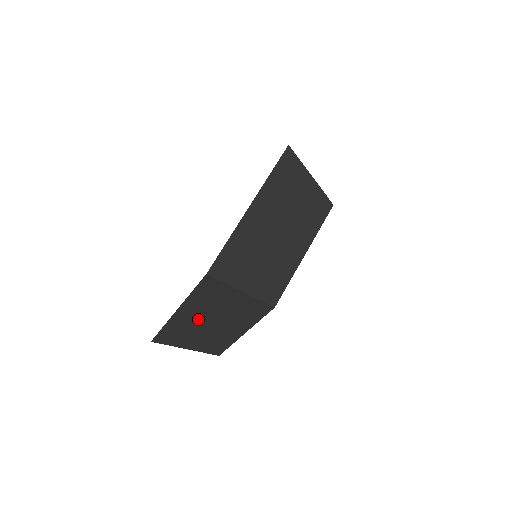
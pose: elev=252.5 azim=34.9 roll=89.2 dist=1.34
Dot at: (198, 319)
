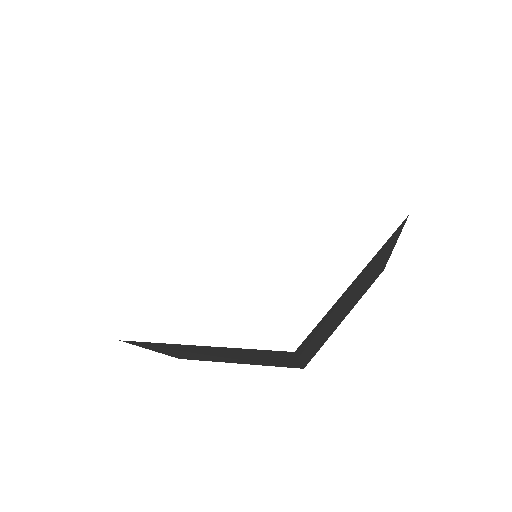
Dot at: (213, 352)
